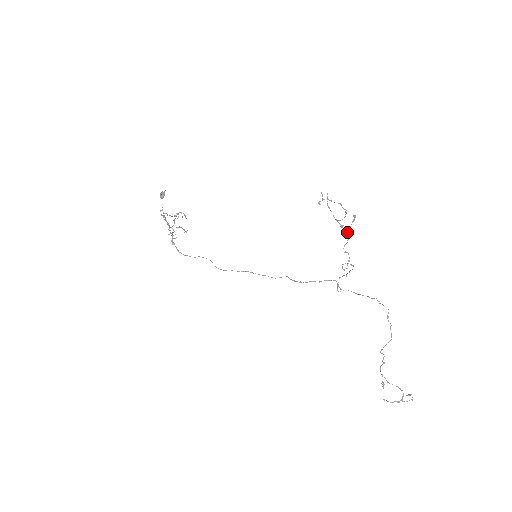
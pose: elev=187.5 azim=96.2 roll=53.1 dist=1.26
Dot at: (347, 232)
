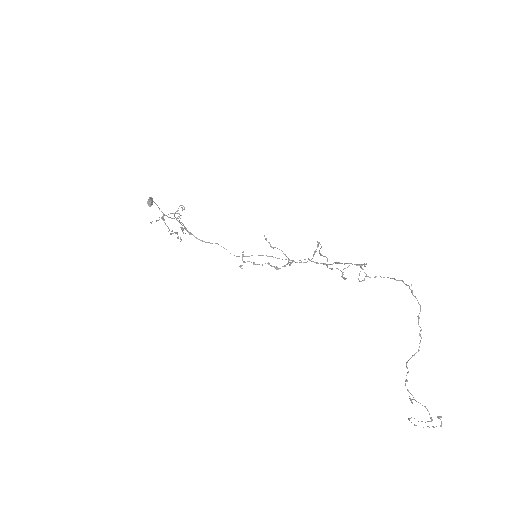
Dot at: (320, 255)
